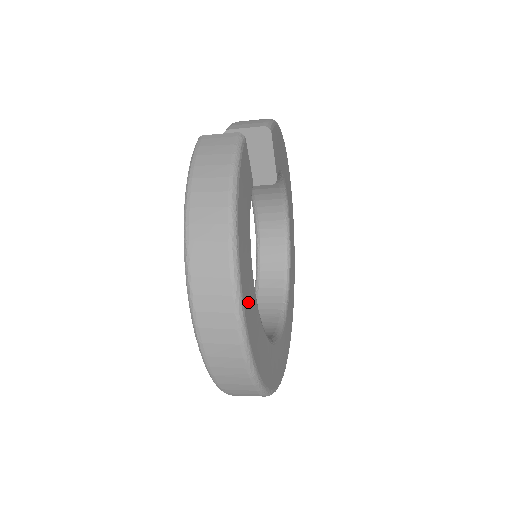
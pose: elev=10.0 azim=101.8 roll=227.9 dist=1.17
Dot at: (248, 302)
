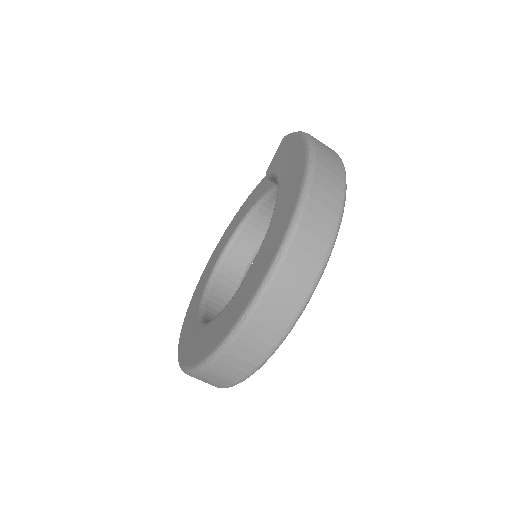
Dot at: occluded
